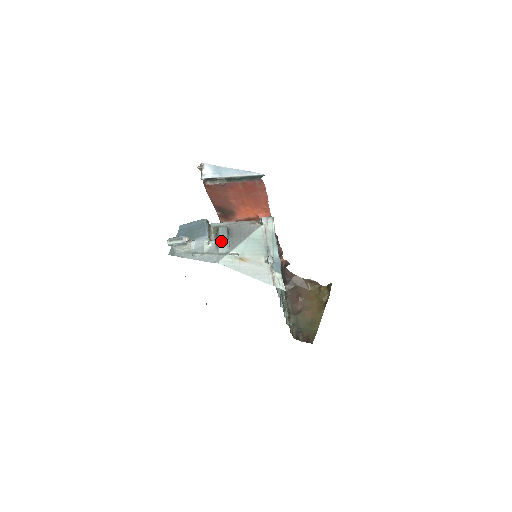
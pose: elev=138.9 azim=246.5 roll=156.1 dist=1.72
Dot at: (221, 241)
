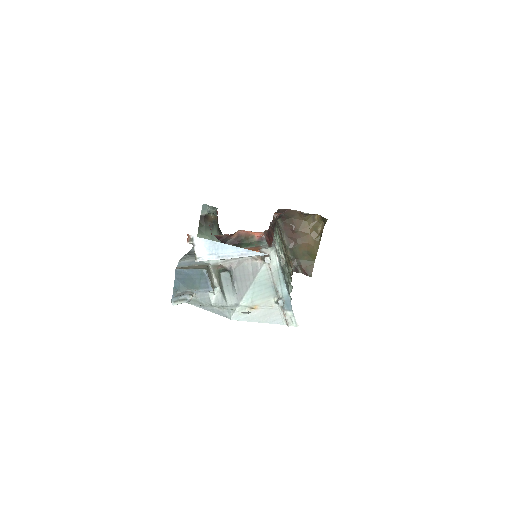
Dot at: (227, 291)
